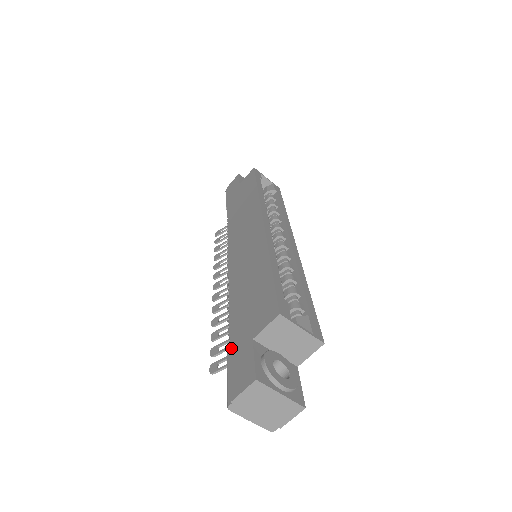
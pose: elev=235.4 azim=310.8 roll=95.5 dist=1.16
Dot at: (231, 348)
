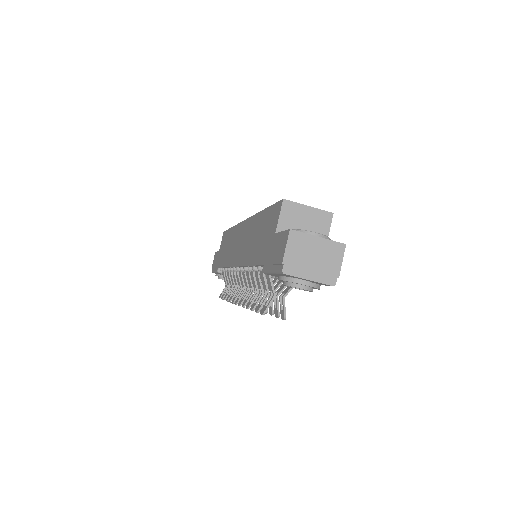
Dot at: (264, 262)
